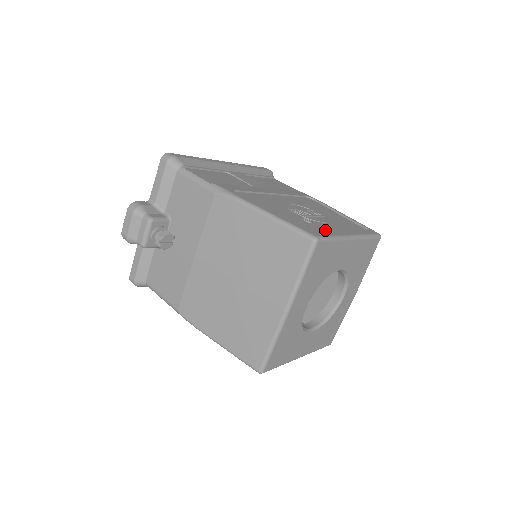
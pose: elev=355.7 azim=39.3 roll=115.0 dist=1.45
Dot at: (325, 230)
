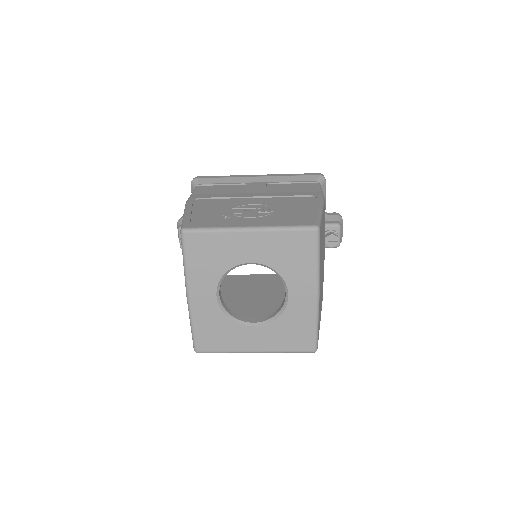
Dot at: (225, 223)
